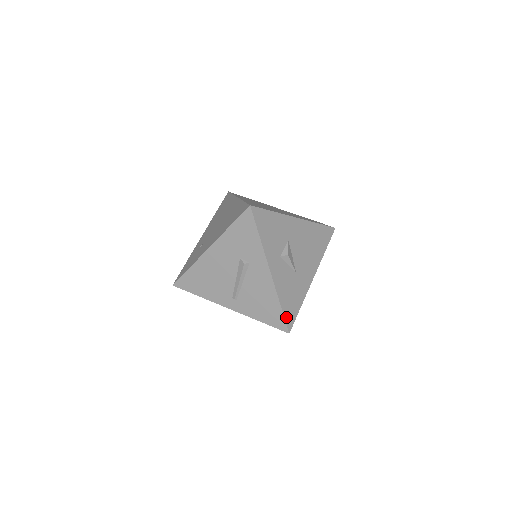
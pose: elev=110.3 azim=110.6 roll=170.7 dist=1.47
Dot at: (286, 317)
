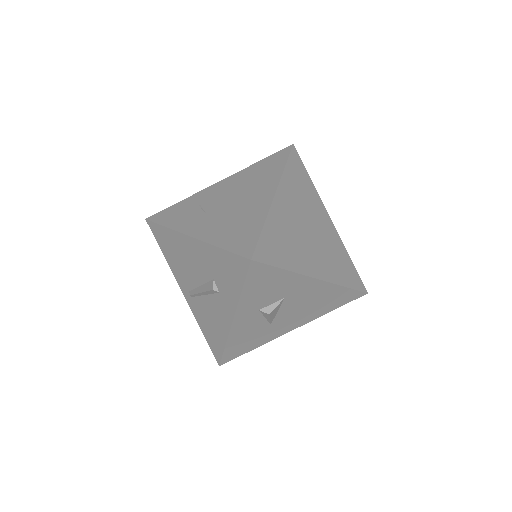
Dot at: (225, 355)
